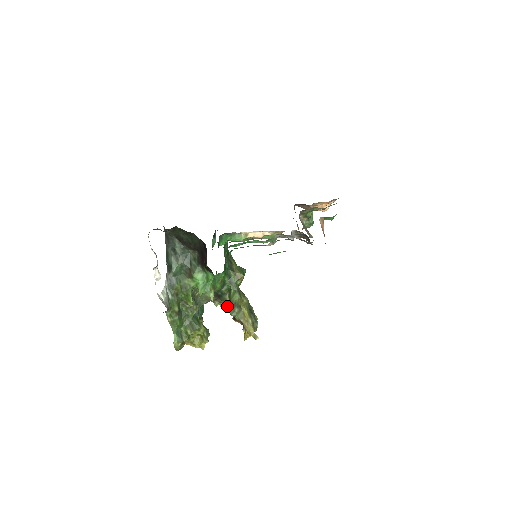
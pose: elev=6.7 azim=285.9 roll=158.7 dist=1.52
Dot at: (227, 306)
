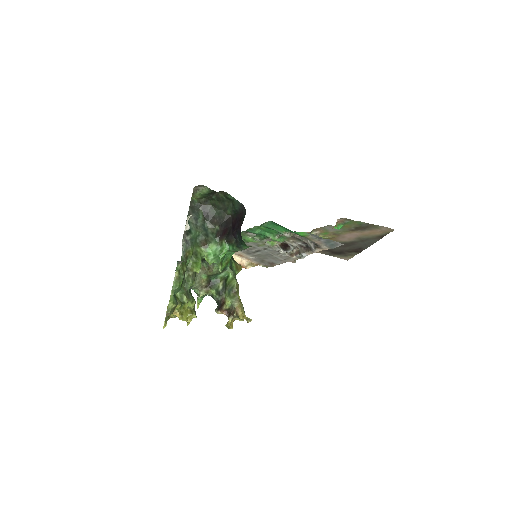
Dot at: (218, 293)
